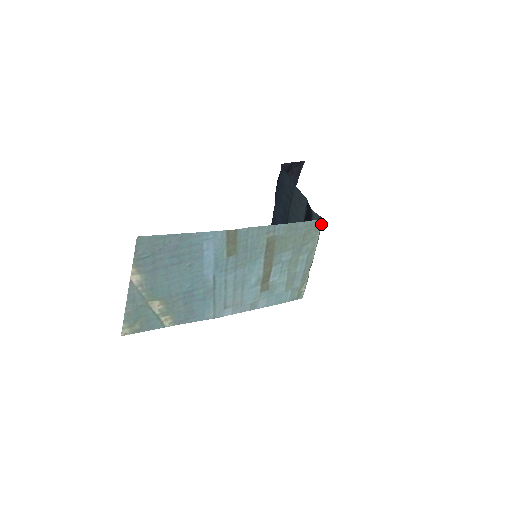
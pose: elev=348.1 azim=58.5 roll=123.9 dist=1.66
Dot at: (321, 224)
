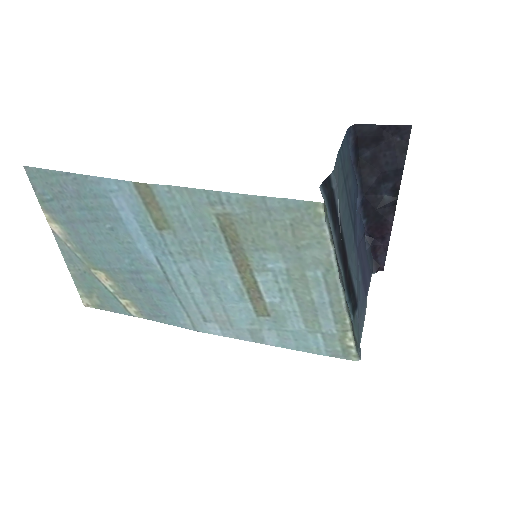
Dot at: (323, 212)
